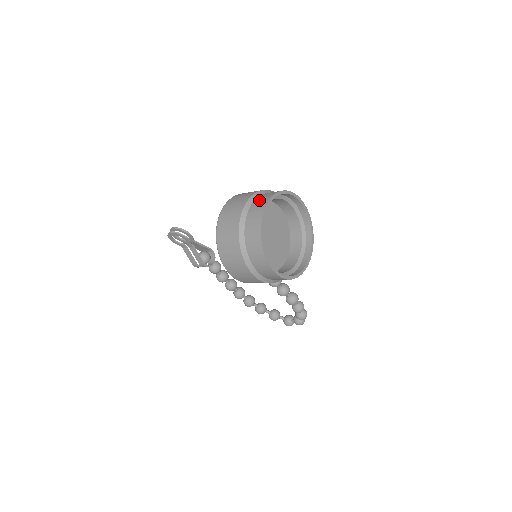
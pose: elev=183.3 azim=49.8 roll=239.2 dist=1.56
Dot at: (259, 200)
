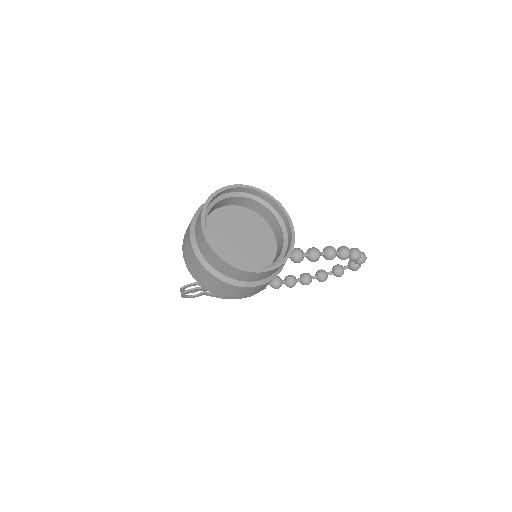
Dot at: (197, 225)
